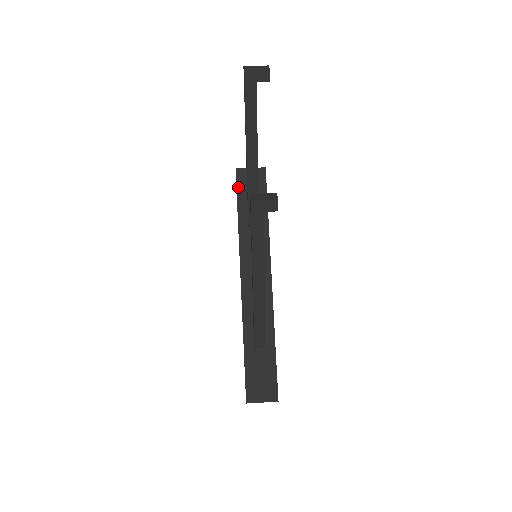
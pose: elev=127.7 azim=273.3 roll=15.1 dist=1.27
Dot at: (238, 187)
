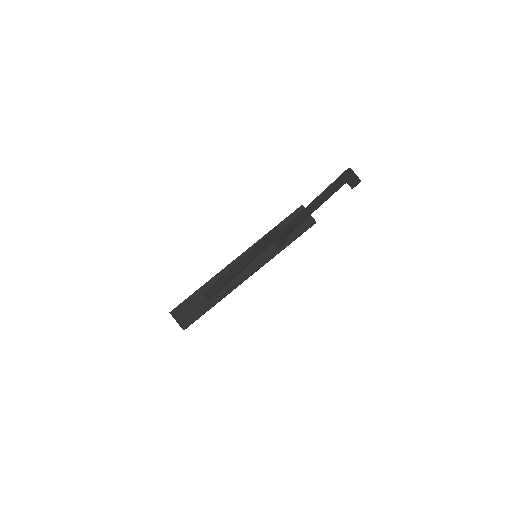
Dot at: (292, 215)
